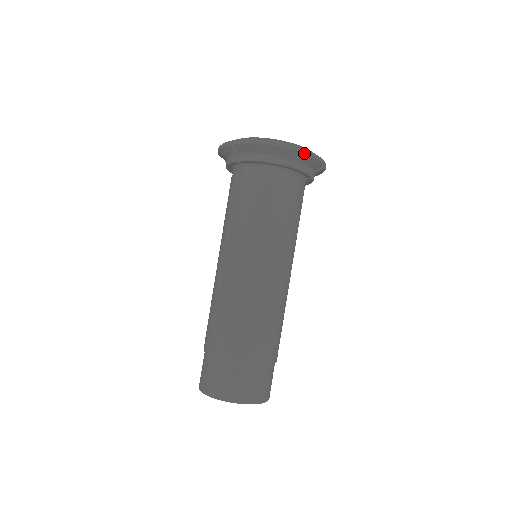
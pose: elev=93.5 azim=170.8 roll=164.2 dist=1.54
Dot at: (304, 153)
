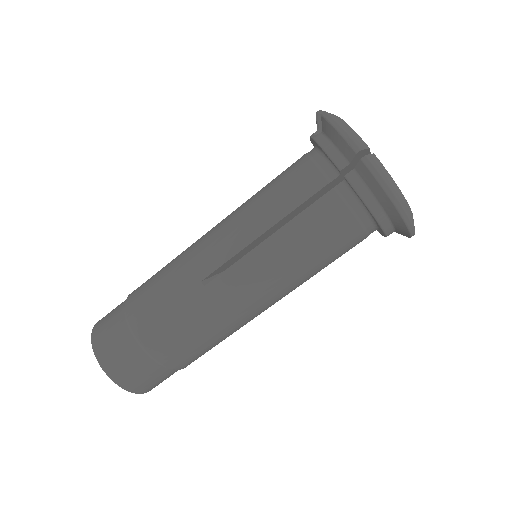
Dot at: (410, 234)
